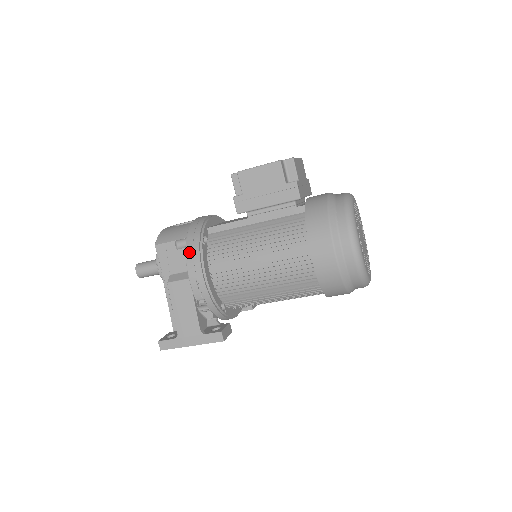
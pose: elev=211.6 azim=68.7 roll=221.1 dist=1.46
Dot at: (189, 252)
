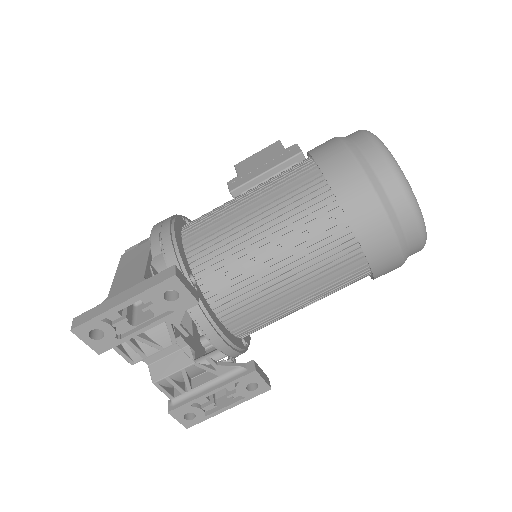
Dot at: occluded
